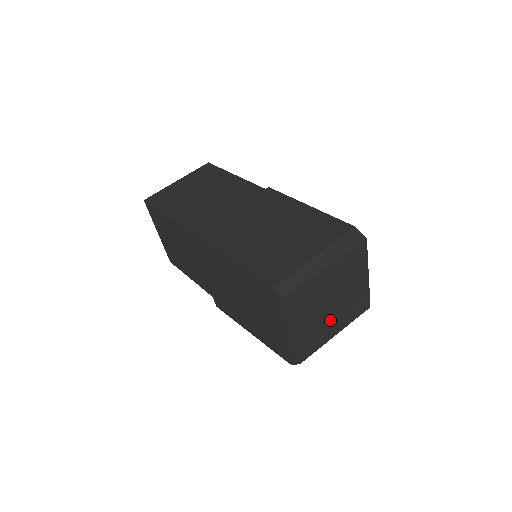
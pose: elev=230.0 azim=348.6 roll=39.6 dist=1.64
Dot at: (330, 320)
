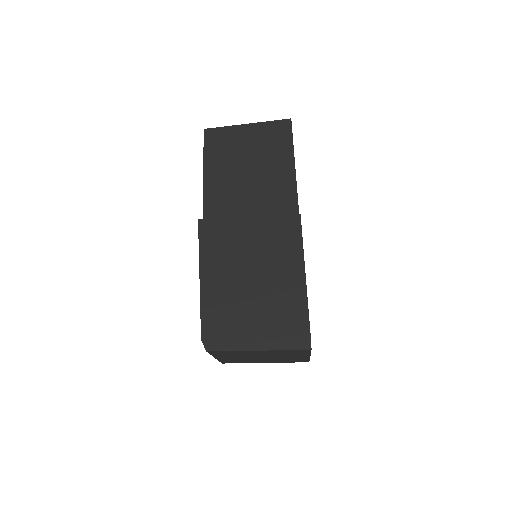
Dot at: (259, 360)
